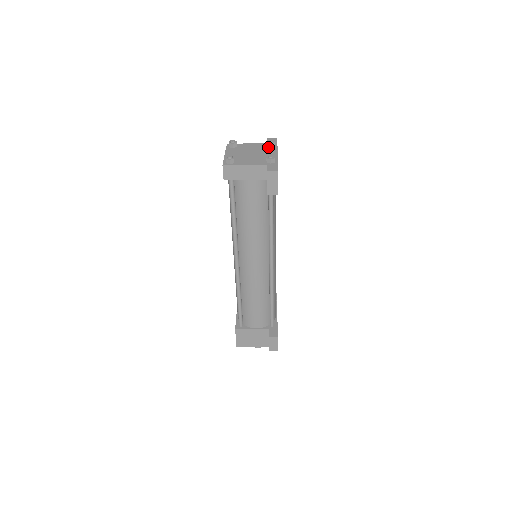
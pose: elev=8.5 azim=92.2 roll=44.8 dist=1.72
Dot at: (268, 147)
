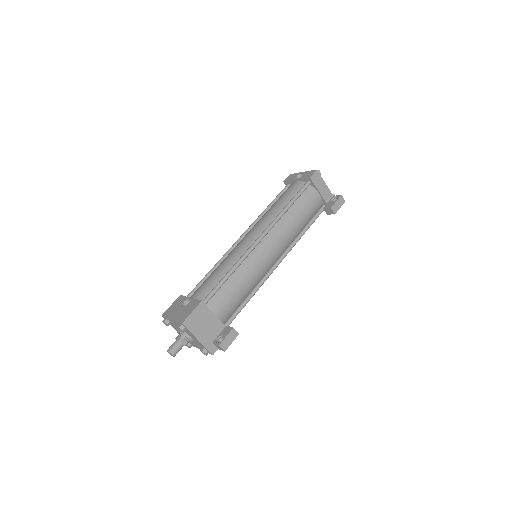
Dot at: occluded
